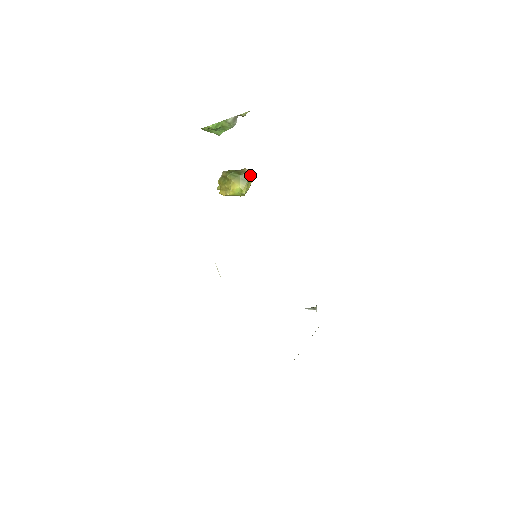
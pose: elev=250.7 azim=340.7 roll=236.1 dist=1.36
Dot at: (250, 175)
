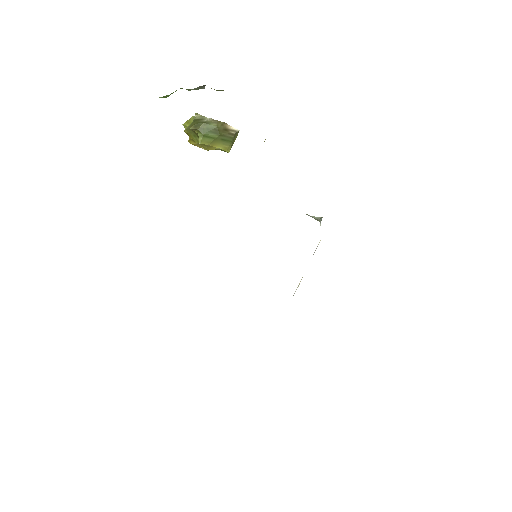
Dot at: (235, 133)
